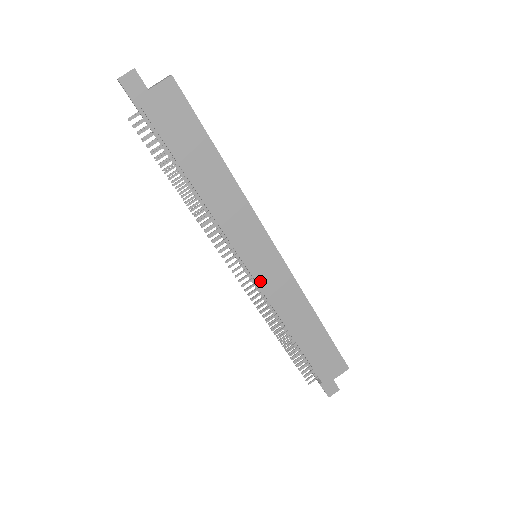
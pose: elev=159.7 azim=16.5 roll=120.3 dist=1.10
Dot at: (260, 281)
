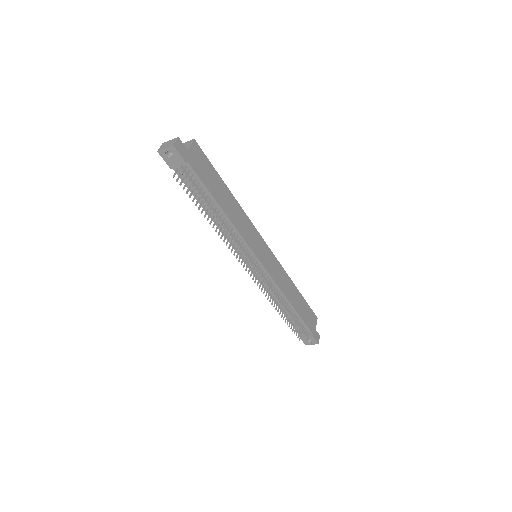
Dot at: (268, 270)
